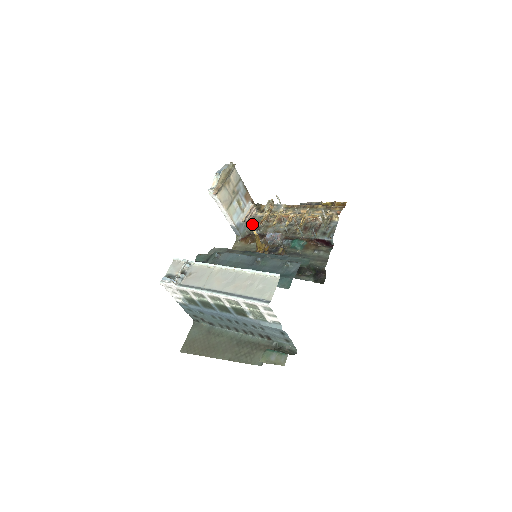
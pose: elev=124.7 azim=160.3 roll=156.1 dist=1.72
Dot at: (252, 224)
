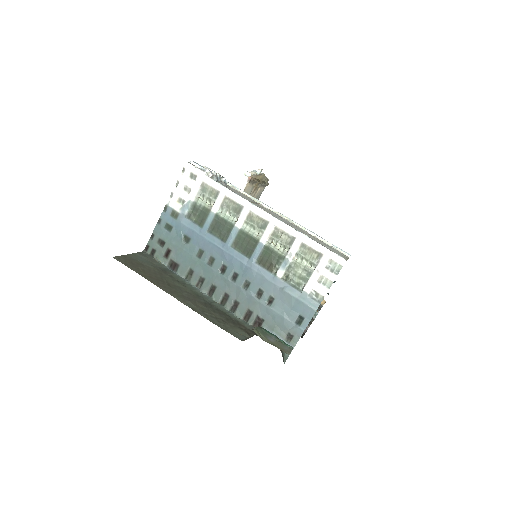
Dot at: occluded
